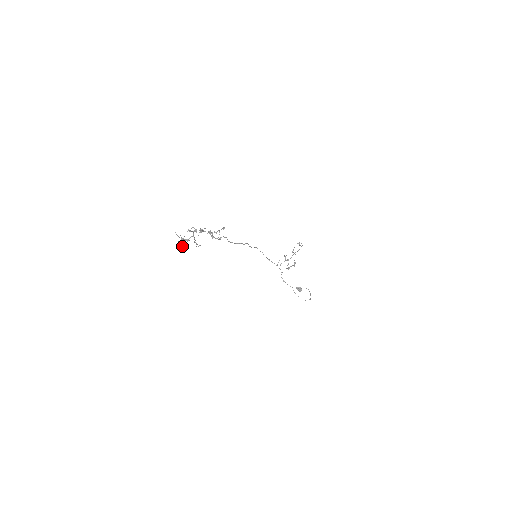
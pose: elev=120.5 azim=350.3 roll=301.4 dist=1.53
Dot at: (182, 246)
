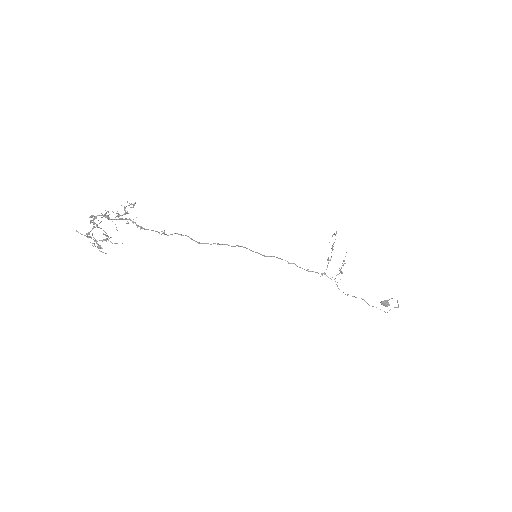
Dot at: (98, 248)
